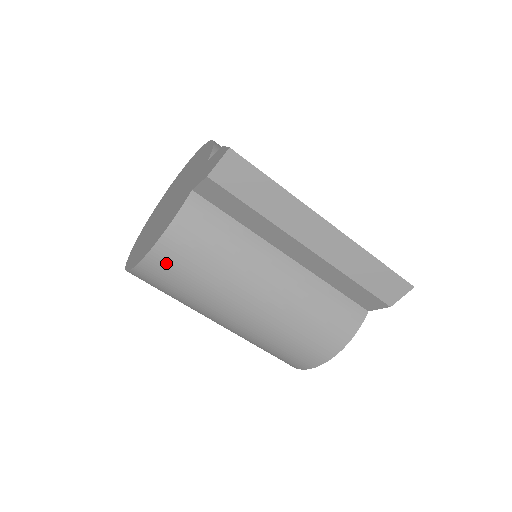
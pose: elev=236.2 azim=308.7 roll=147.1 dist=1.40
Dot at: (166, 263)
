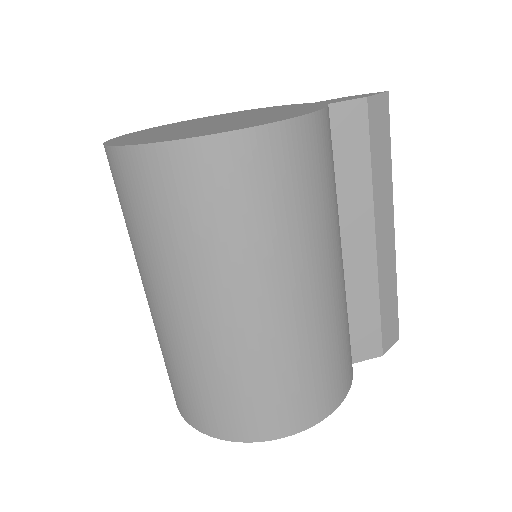
Dot at: (294, 151)
